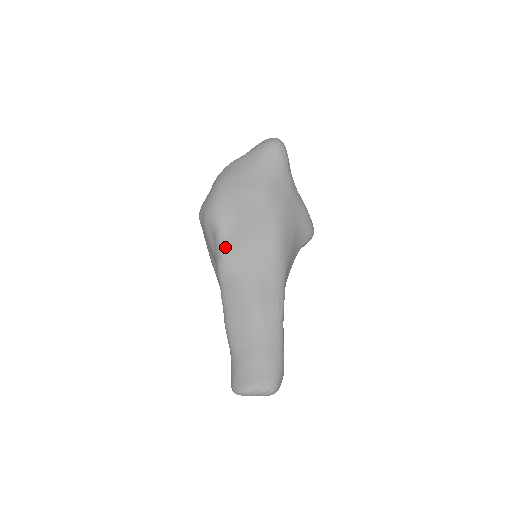
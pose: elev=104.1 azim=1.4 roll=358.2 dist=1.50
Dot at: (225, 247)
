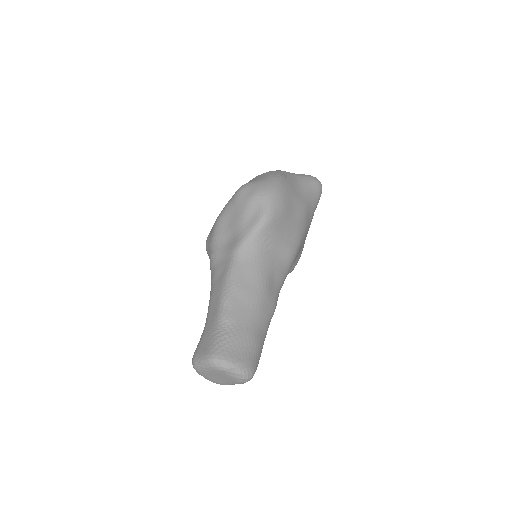
Dot at: (264, 228)
